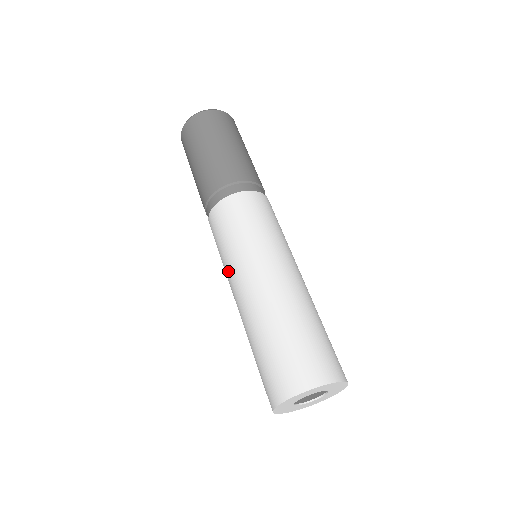
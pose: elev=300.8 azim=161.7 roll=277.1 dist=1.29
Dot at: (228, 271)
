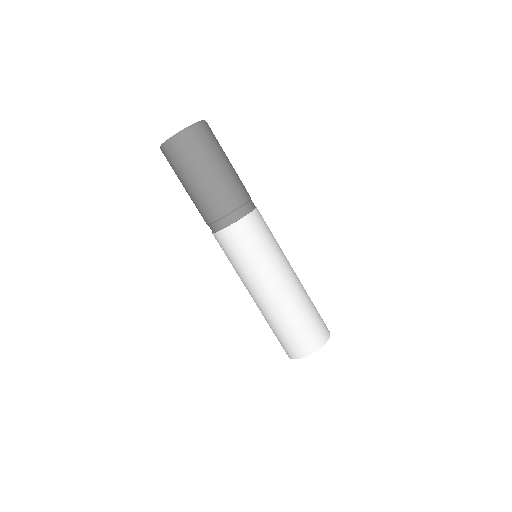
Dot at: (241, 279)
